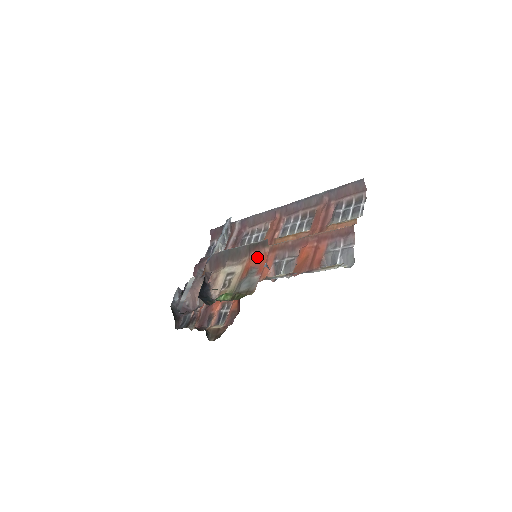
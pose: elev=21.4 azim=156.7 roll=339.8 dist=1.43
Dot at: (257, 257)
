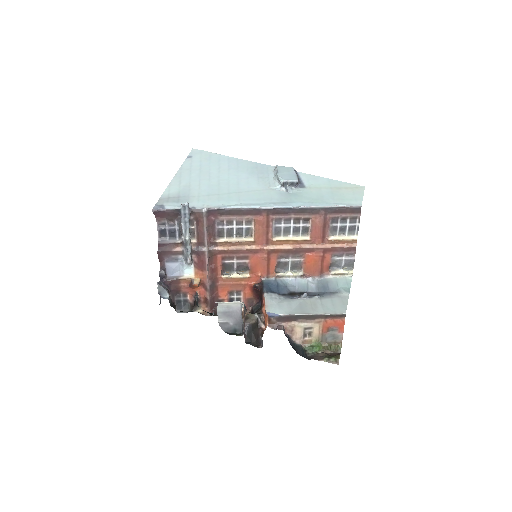
Dot at: (334, 321)
